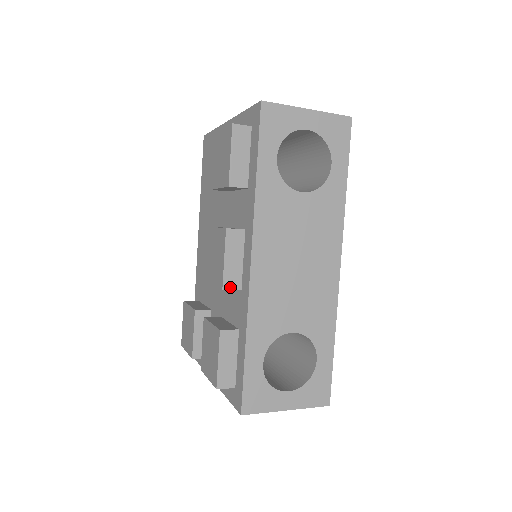
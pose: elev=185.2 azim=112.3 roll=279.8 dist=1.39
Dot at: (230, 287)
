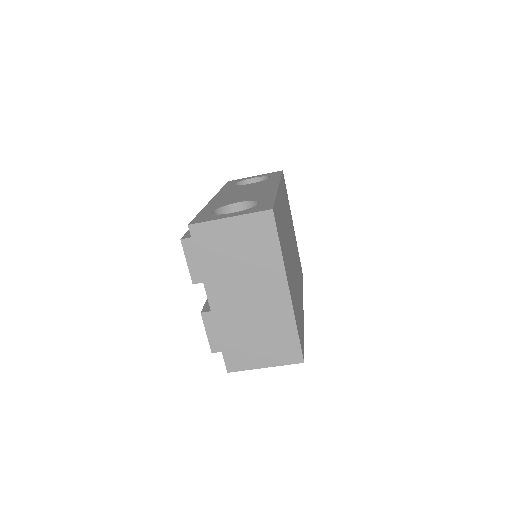
Dot at: occluded
